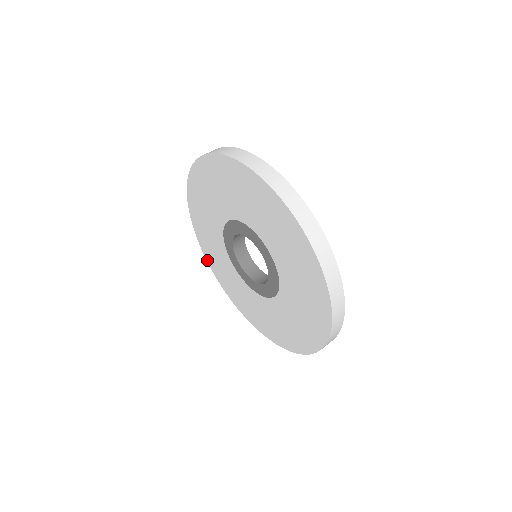
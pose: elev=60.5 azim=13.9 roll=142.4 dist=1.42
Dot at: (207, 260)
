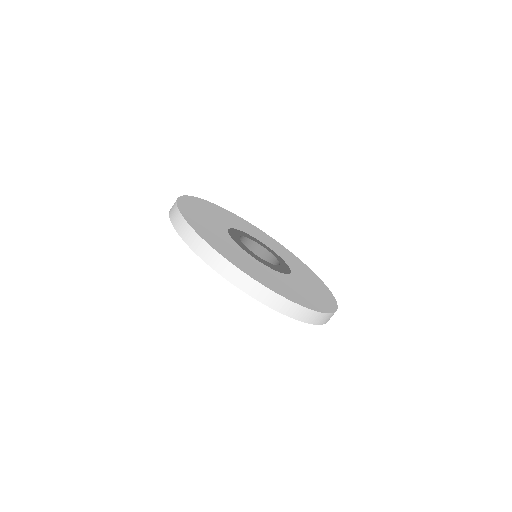
Dot at: occluded
